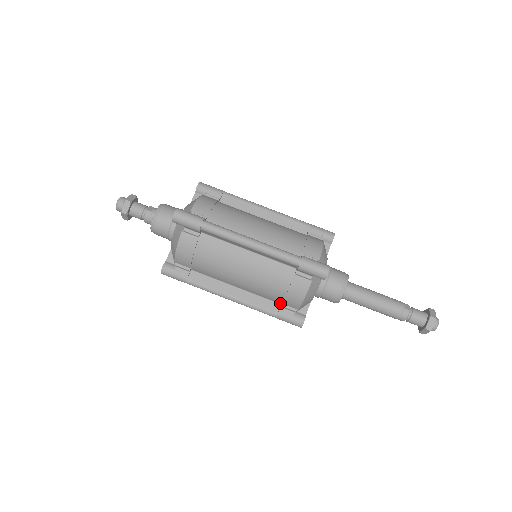
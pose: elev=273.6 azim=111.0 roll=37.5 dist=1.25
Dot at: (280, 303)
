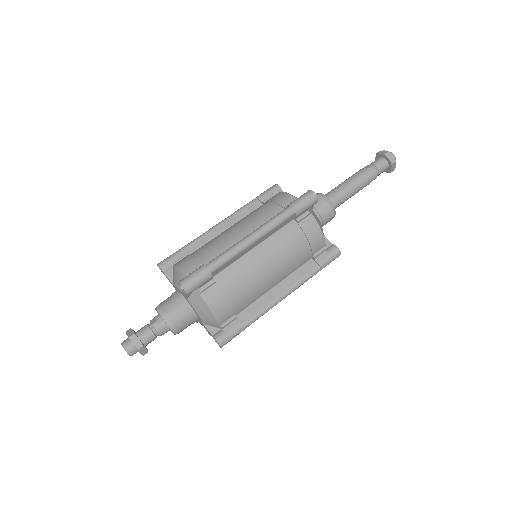
Dot at: (311, 258)
